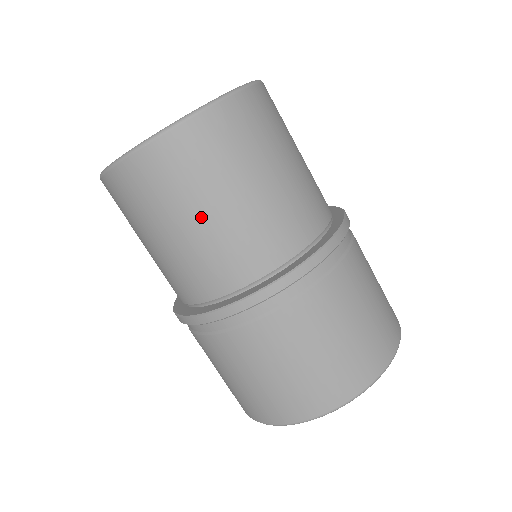
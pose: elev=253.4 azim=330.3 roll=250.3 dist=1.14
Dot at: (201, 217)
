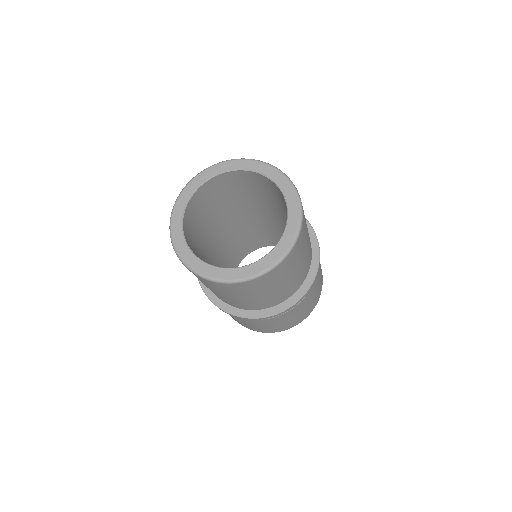
Dot at: occluded
